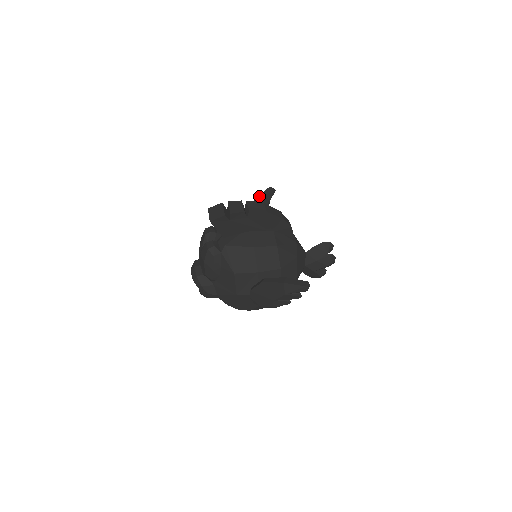
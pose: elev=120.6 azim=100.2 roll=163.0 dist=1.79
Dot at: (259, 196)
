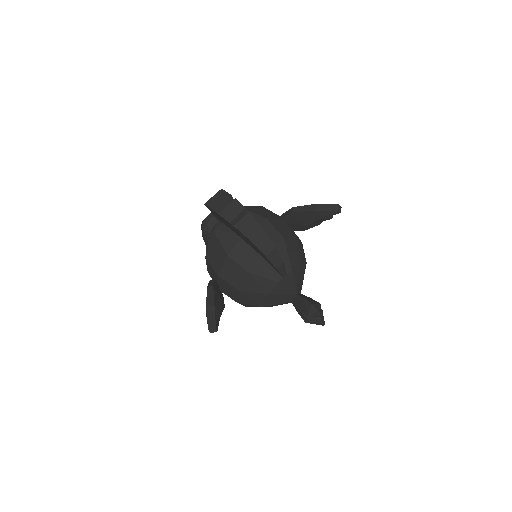
Dot at: (318, 205)
